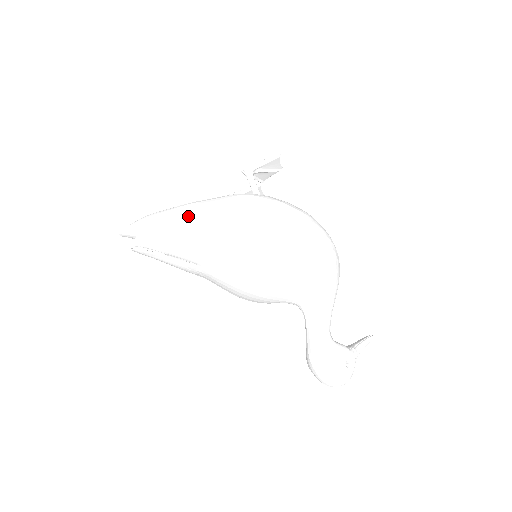
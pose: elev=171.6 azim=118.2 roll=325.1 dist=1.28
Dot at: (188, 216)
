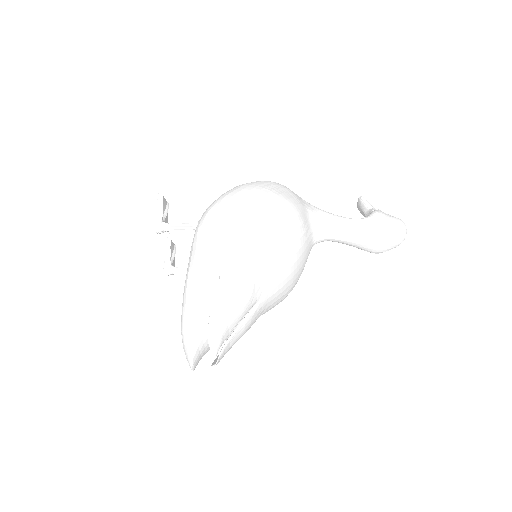
Dot at: (207, 279)
